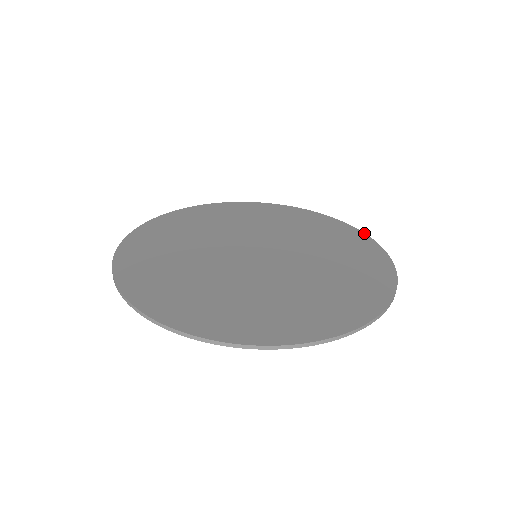
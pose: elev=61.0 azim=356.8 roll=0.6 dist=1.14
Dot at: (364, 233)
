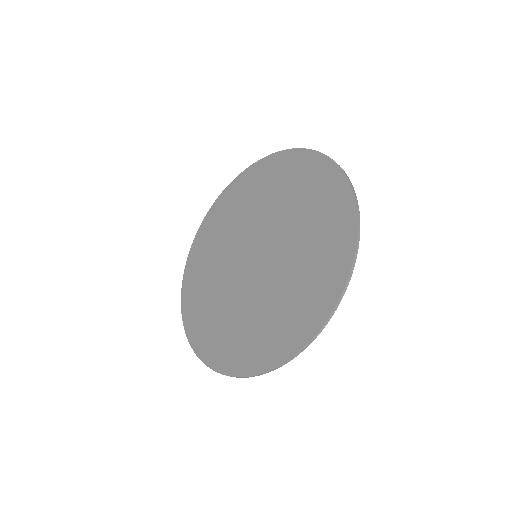
Dot at: (347, 278)
